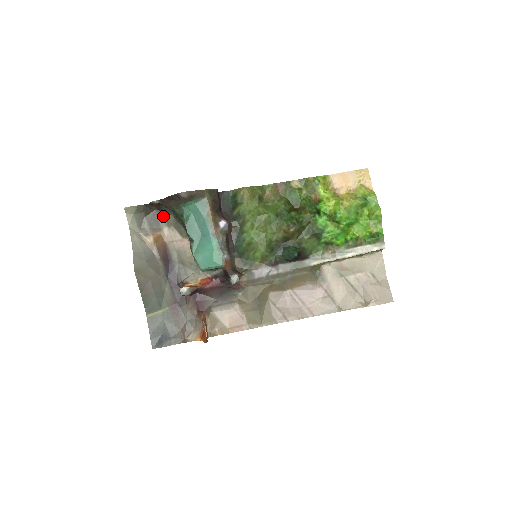
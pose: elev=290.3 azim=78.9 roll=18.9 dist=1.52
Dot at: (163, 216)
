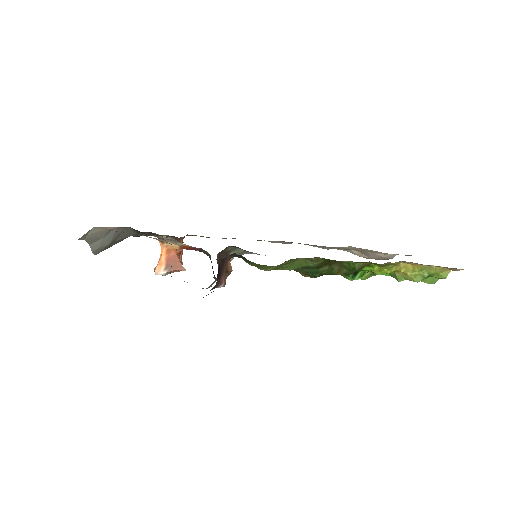
Dot at: occluded
